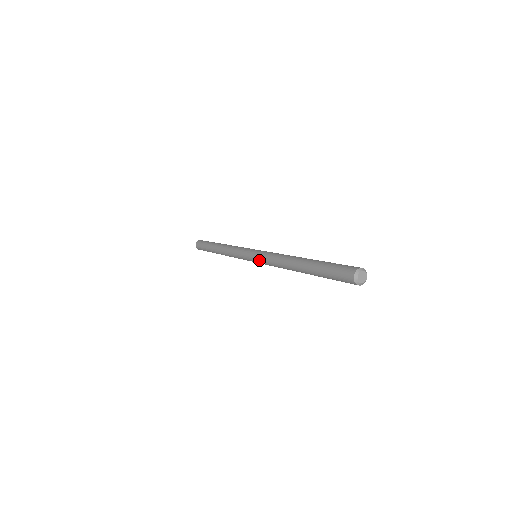
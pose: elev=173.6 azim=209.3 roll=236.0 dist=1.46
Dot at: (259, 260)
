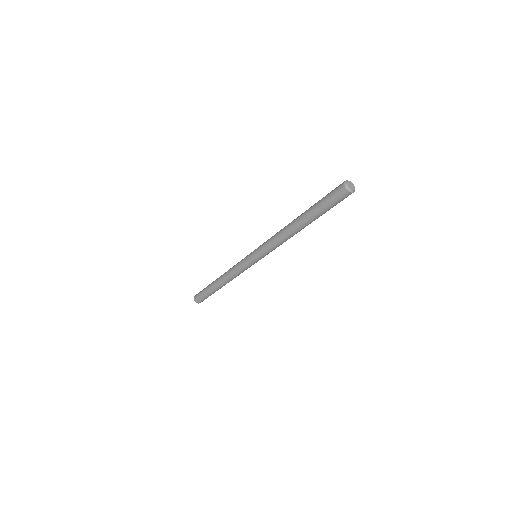
Dot at: (260, 247)
